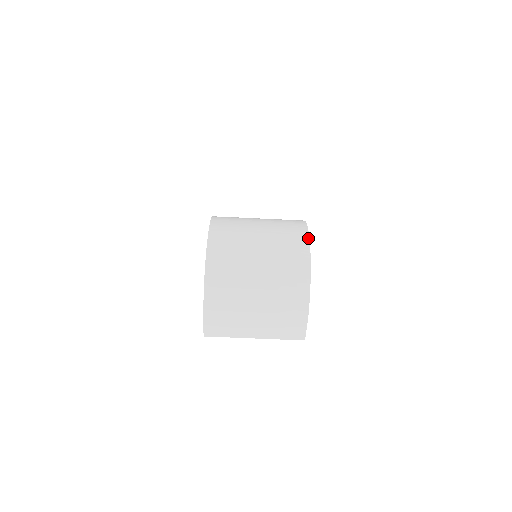
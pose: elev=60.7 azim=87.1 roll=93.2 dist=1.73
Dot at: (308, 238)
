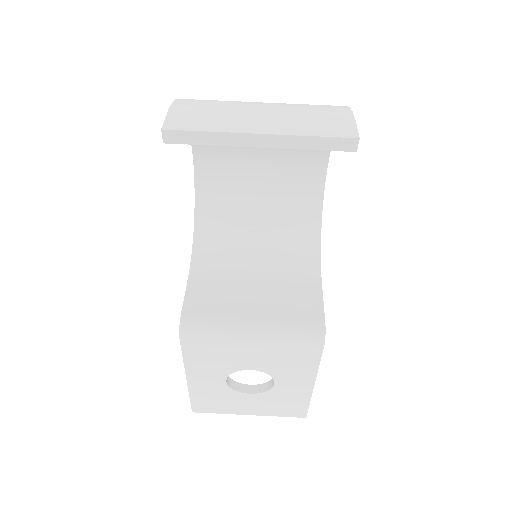
Dot at: occluded
